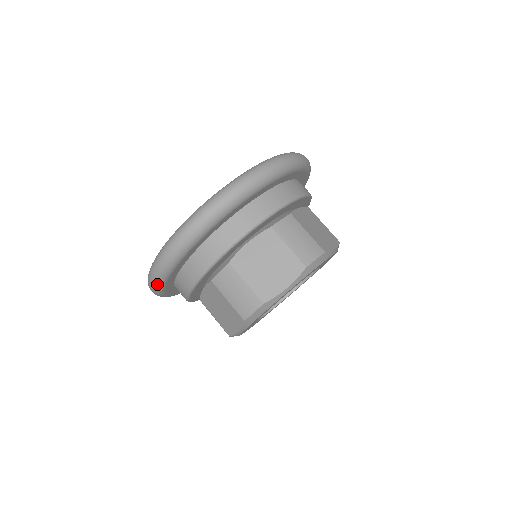
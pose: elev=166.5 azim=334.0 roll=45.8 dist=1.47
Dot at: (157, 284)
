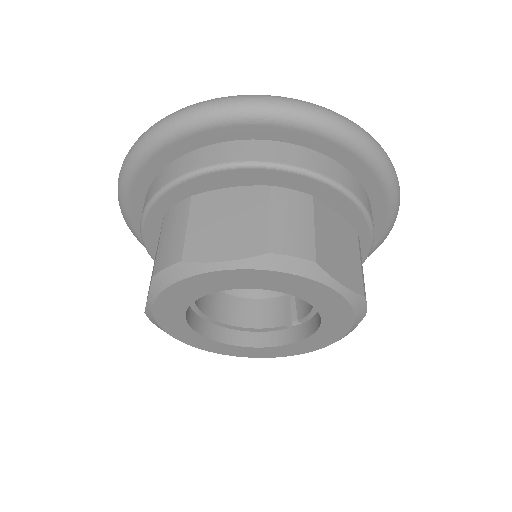
Dot at: (120, 189)
